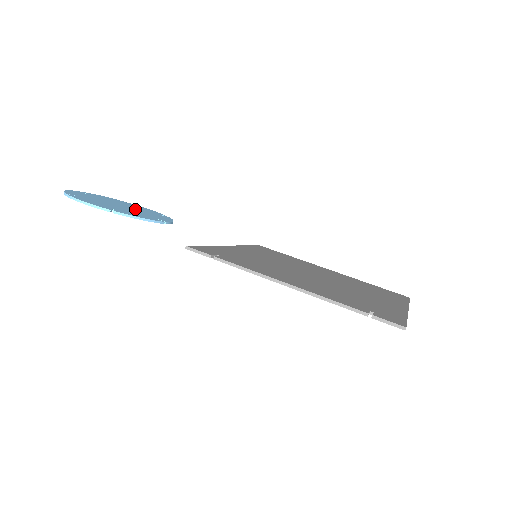
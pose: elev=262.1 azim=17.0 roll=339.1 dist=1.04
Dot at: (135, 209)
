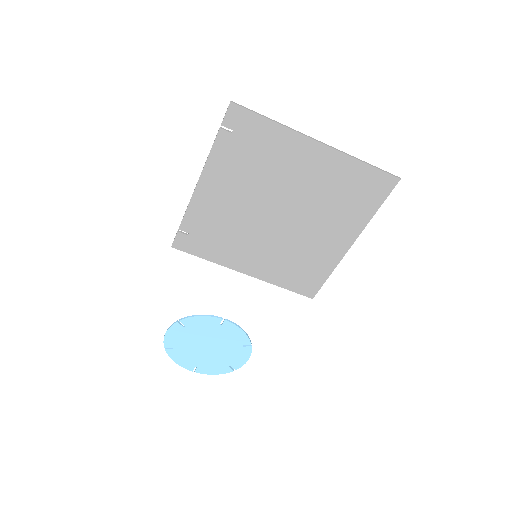
Dot at: (220, 344)
